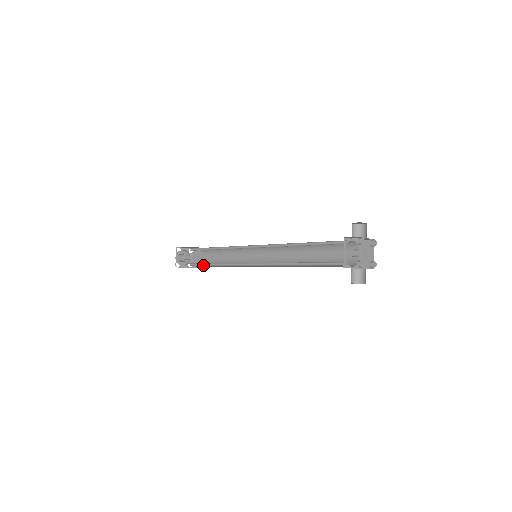
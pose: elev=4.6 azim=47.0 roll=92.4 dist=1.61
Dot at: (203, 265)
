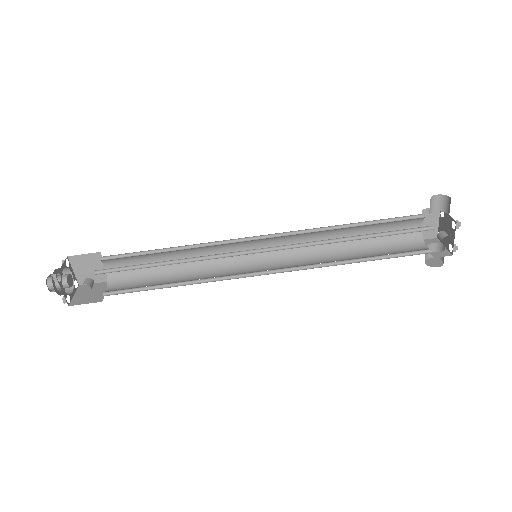
Dot at: (142, 290)
